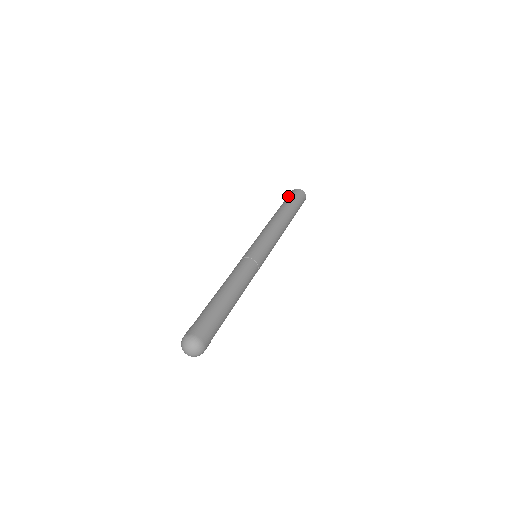
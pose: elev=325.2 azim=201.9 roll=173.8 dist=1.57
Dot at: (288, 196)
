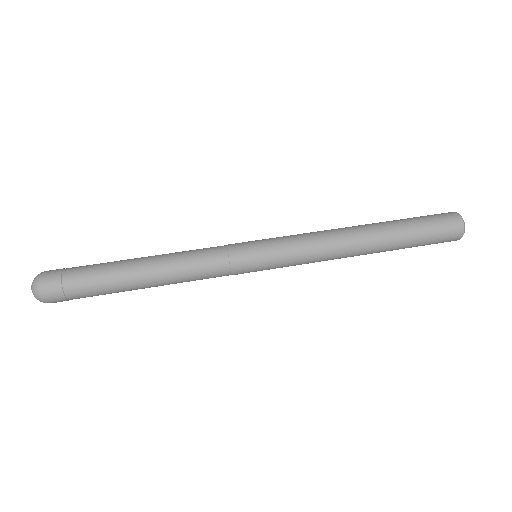
Dot at: (431, 217)
